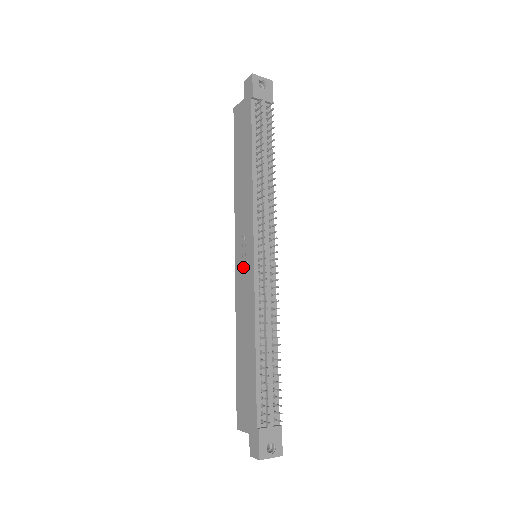
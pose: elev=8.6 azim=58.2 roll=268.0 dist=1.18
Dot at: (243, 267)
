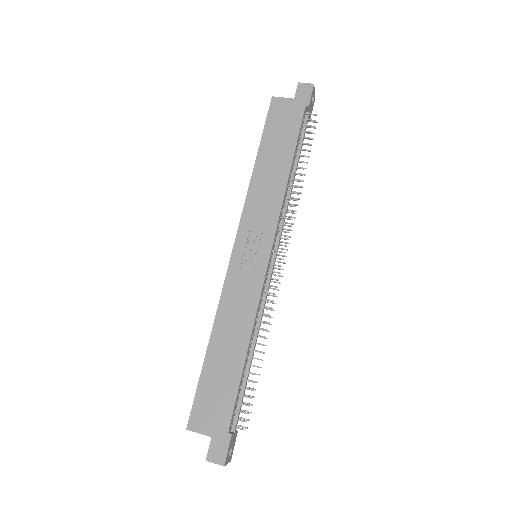
Dot at: (247, 263)
